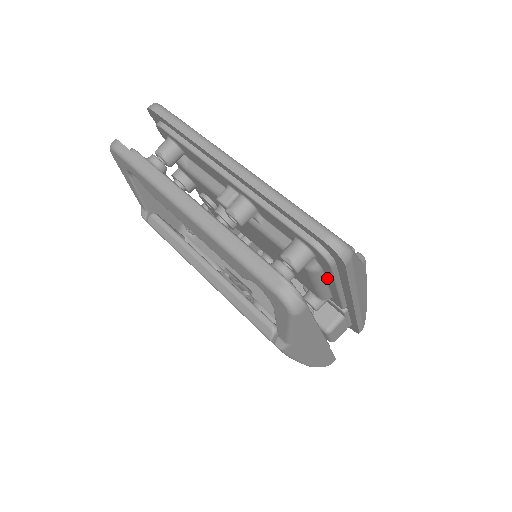
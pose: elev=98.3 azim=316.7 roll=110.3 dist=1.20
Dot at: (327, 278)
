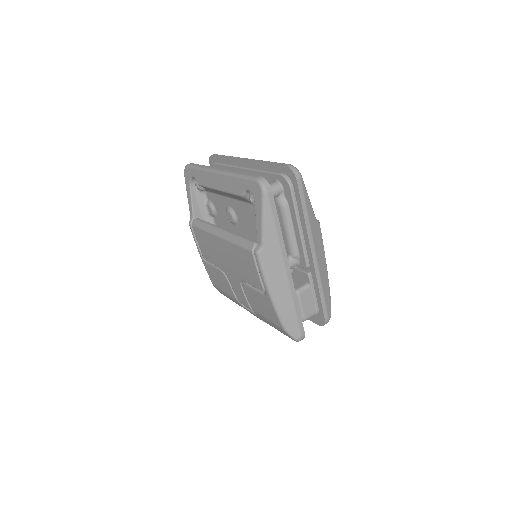
Dot at: (292, 217)
